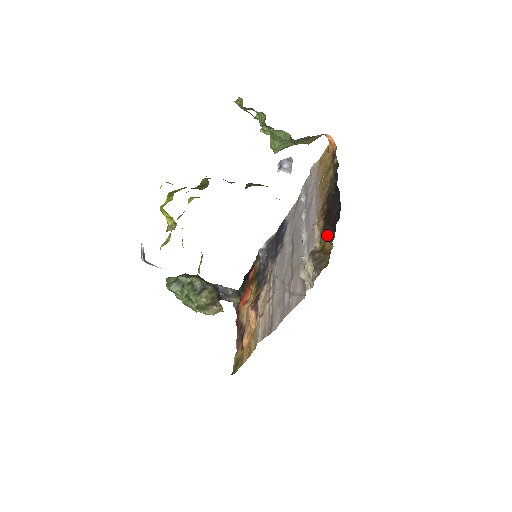
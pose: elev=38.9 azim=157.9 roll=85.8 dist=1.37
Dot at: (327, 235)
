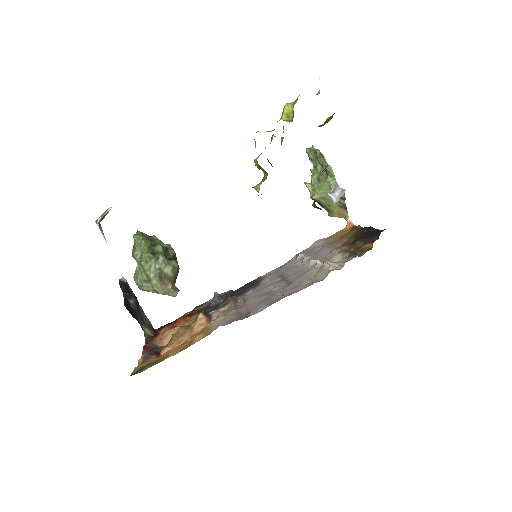
Dot at: (364, 242)
